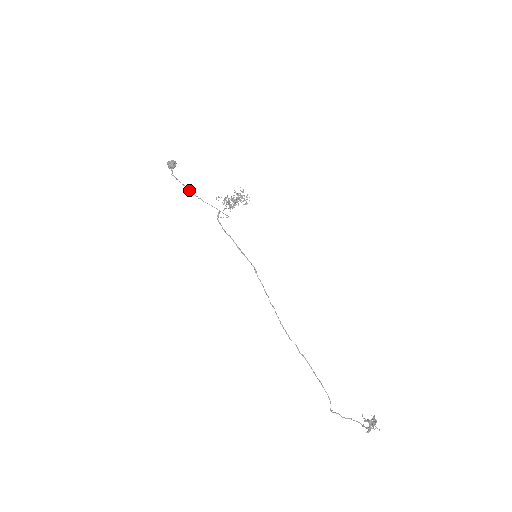
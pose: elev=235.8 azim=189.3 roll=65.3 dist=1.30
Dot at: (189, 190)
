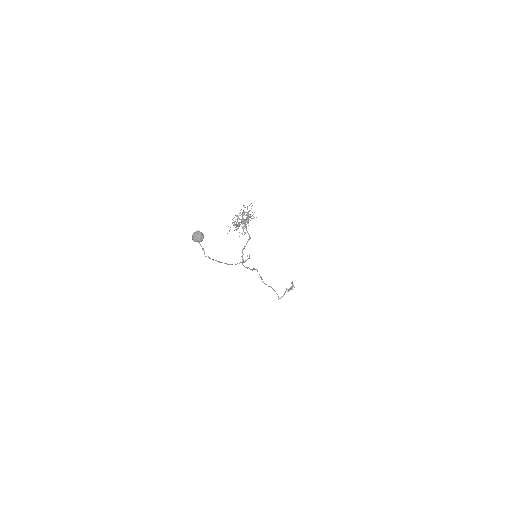
Dot at: occluded
